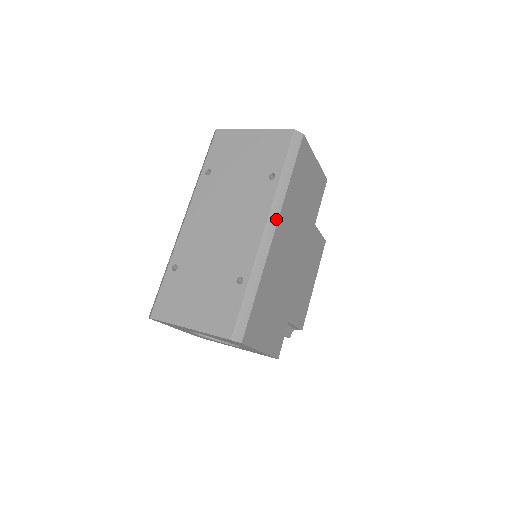
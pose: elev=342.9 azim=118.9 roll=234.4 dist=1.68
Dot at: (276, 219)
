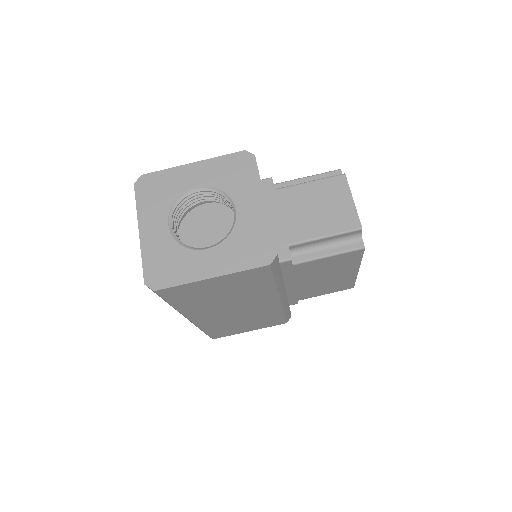
Dot at: occluded
